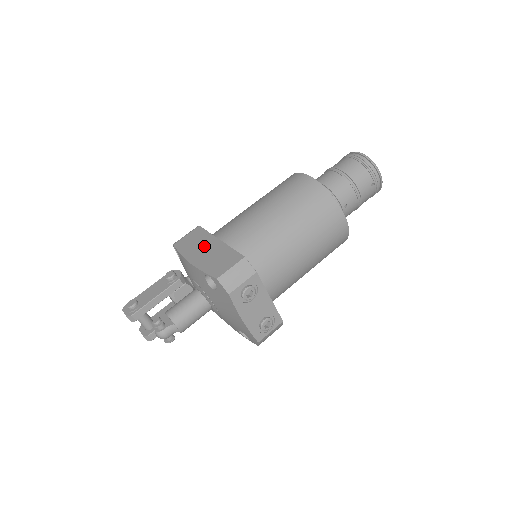
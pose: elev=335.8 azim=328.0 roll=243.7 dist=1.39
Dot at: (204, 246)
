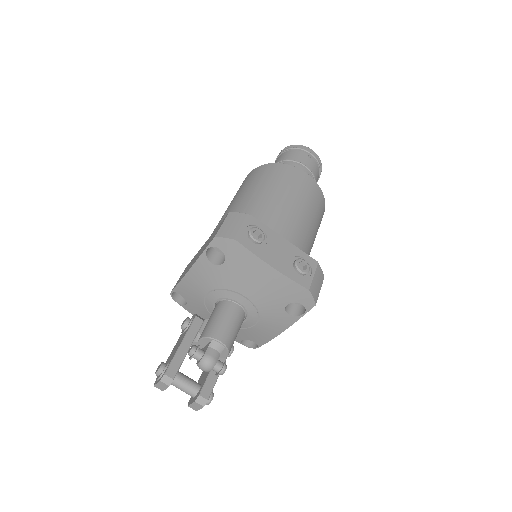
Dot at: (195, 257)
